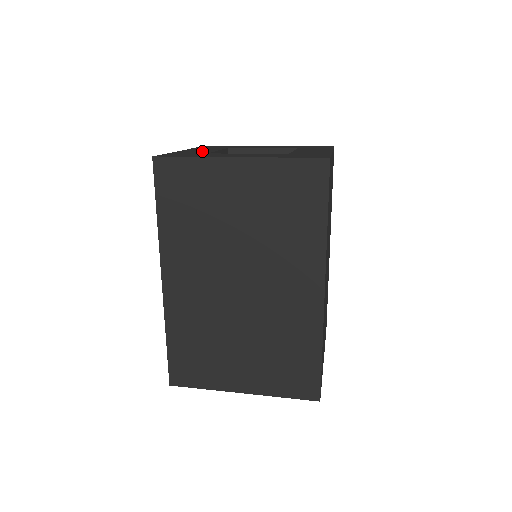
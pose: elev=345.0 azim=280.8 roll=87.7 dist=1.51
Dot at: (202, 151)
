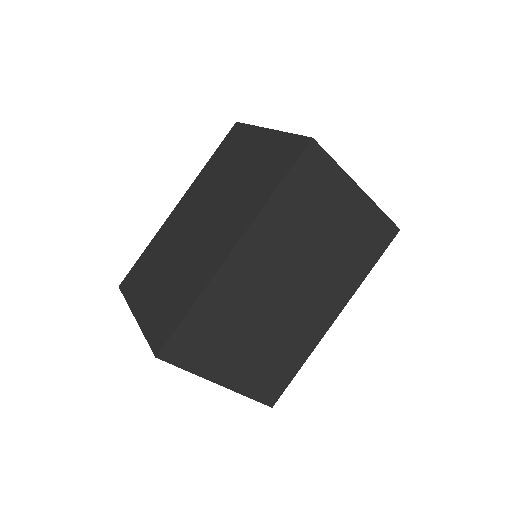
Dot at: occluded
